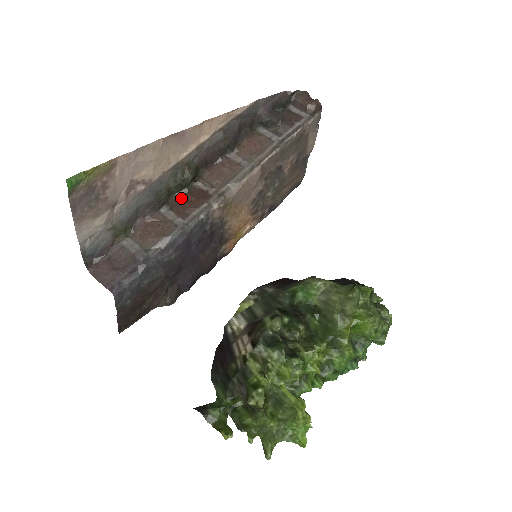
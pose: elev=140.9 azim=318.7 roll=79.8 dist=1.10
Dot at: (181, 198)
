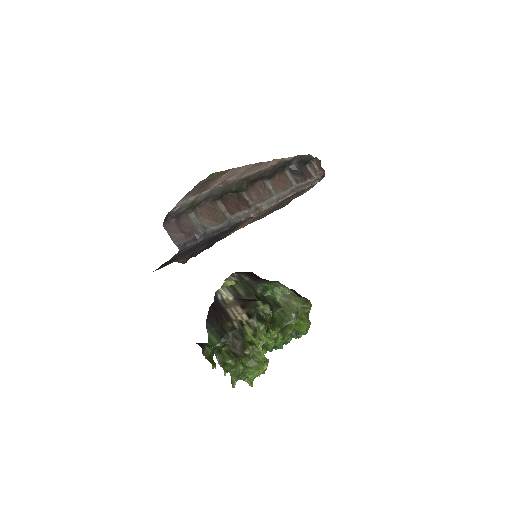
Dot at: (231, 198)
